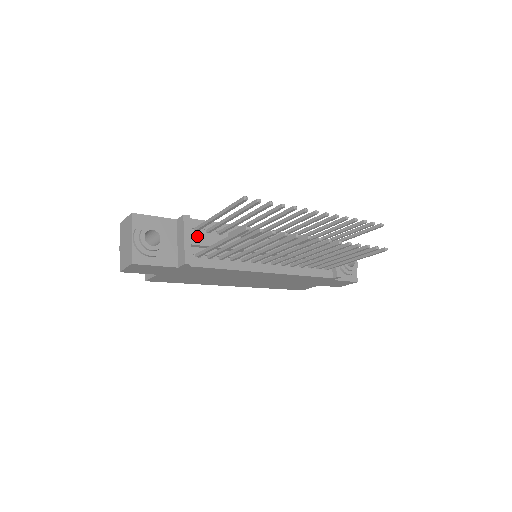
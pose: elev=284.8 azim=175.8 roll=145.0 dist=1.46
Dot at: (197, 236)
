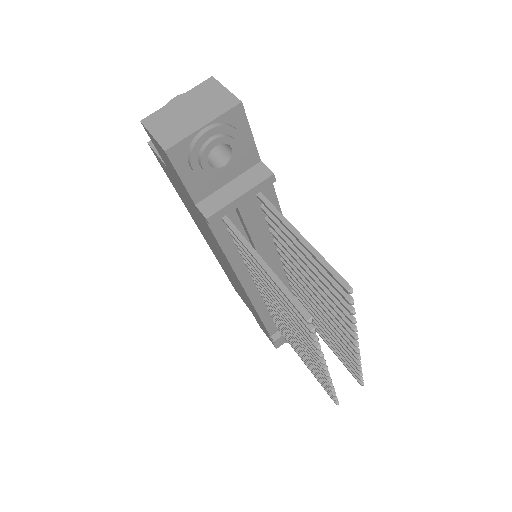
Dot at: occluded
